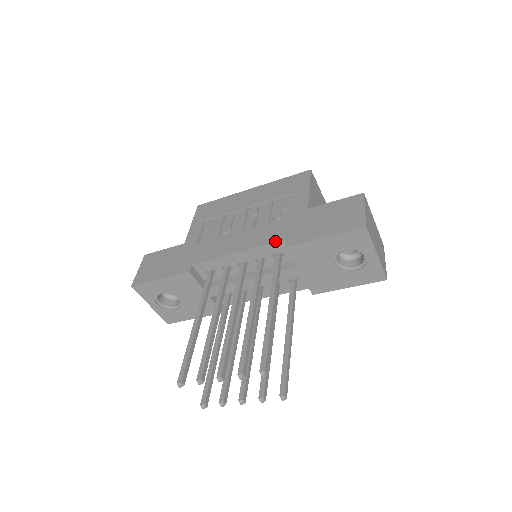
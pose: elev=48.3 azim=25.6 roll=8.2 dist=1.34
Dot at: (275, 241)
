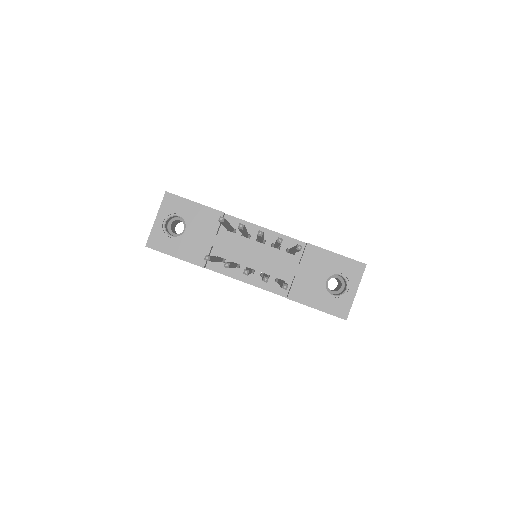
Dot at: (298, 240)
